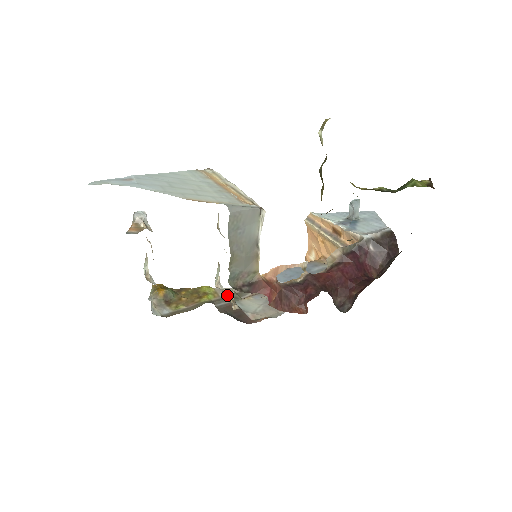
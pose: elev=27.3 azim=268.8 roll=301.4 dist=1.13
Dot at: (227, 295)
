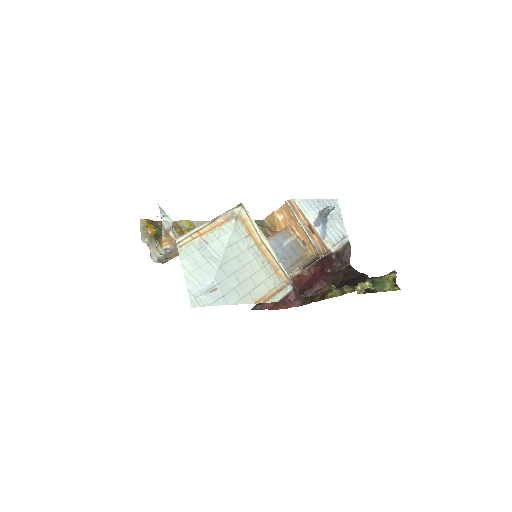
Dot at: occluded
